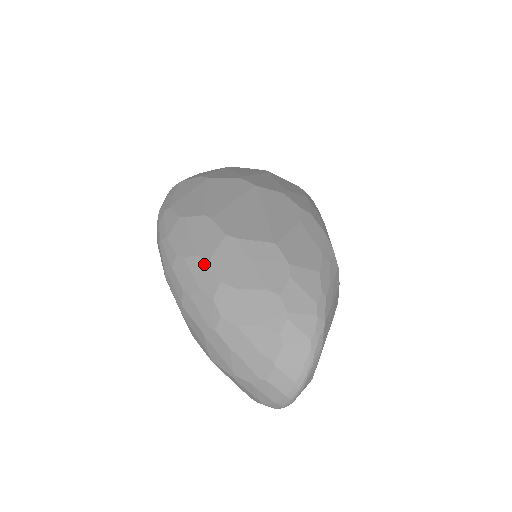
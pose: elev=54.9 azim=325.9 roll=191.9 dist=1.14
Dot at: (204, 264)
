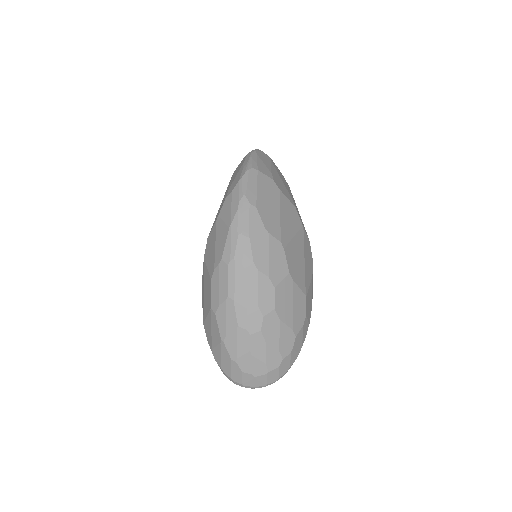
Dot at: (270, 288)
